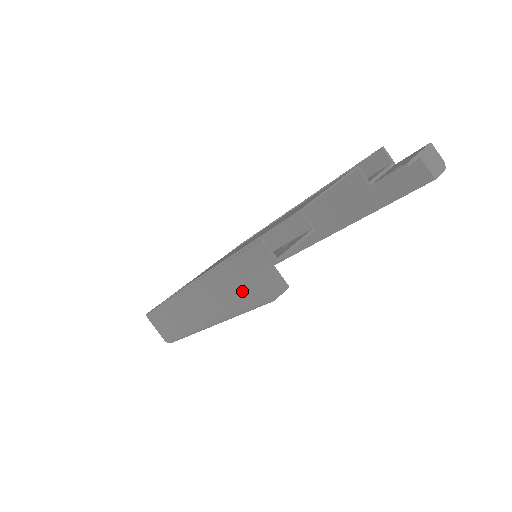
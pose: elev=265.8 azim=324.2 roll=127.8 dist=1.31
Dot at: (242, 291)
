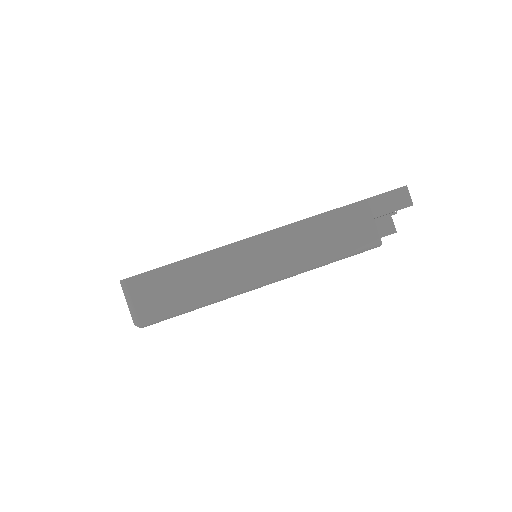
Dot at: (357, 232)
